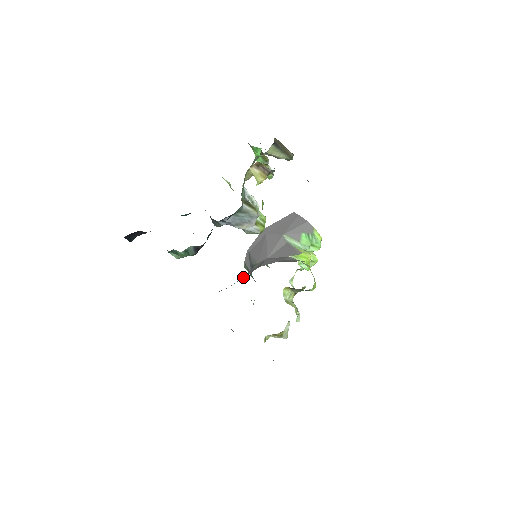
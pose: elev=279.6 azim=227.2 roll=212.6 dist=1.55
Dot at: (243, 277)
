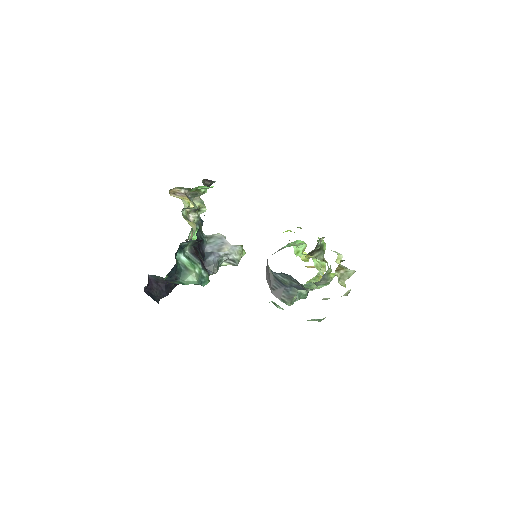
Dot at: occluded
